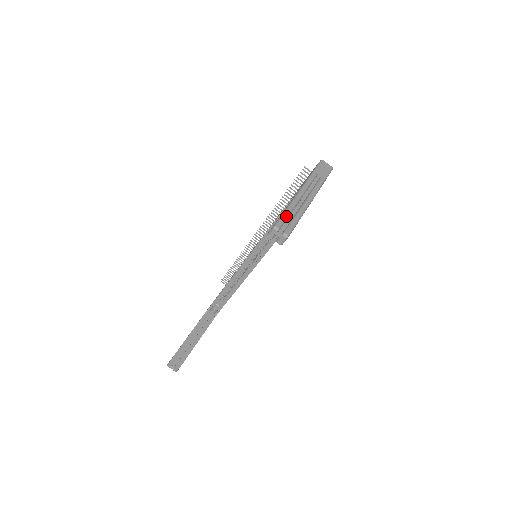
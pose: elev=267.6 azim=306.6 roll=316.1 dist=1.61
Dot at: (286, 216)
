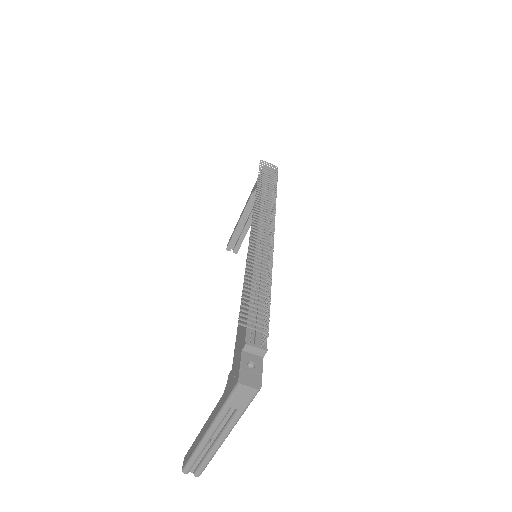
Dot at: (193, 463)
